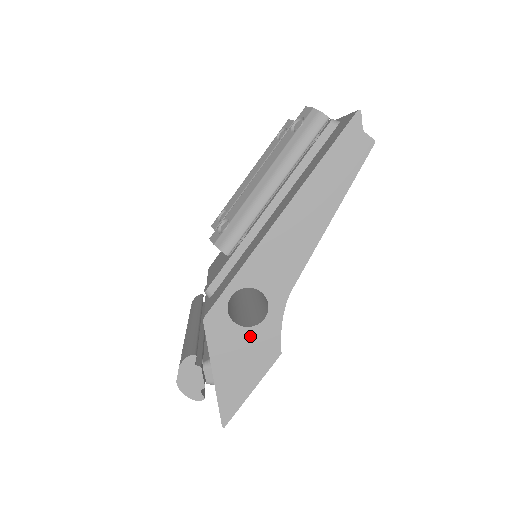
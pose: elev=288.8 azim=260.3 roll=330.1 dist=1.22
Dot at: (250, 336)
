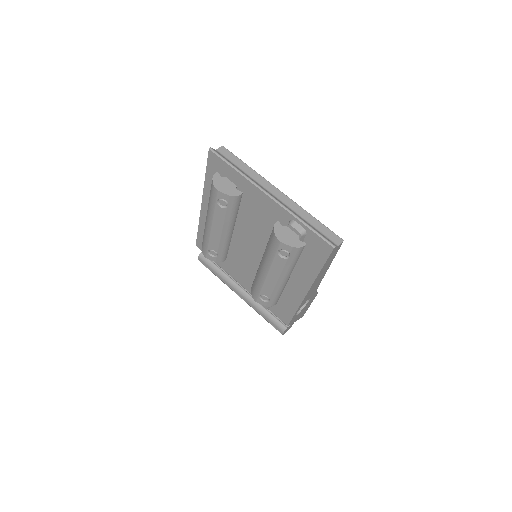
Dot at: occluded
